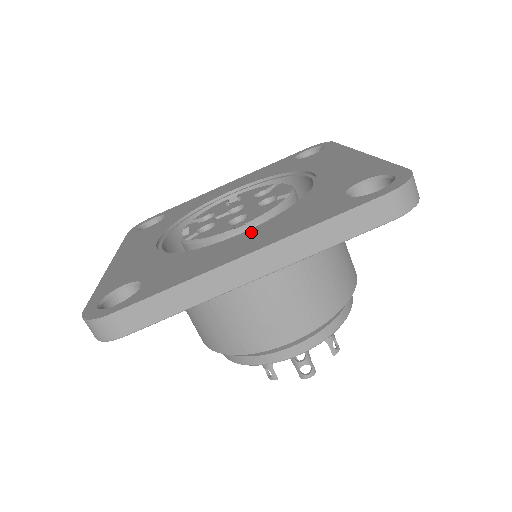
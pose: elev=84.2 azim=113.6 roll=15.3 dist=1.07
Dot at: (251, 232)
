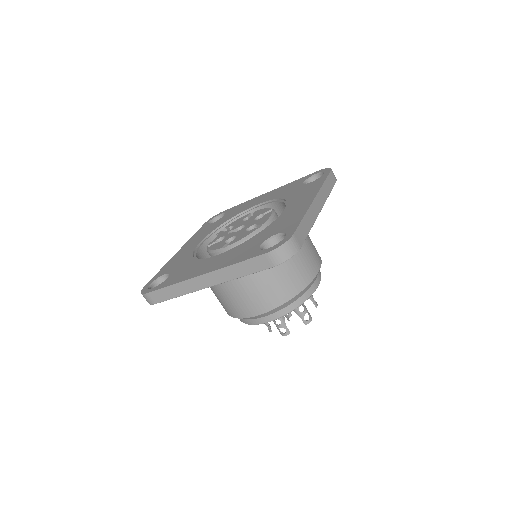
Dot at: (218, 257)
